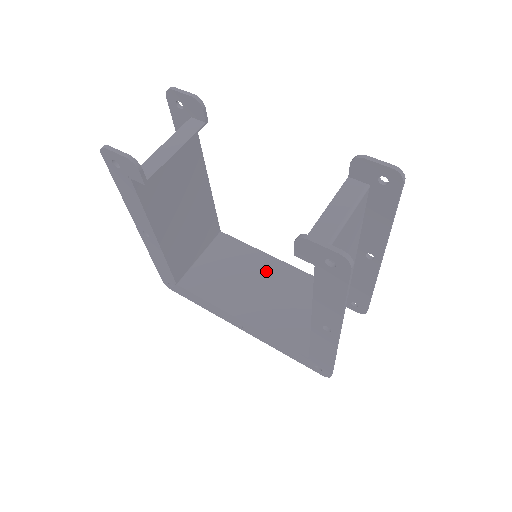
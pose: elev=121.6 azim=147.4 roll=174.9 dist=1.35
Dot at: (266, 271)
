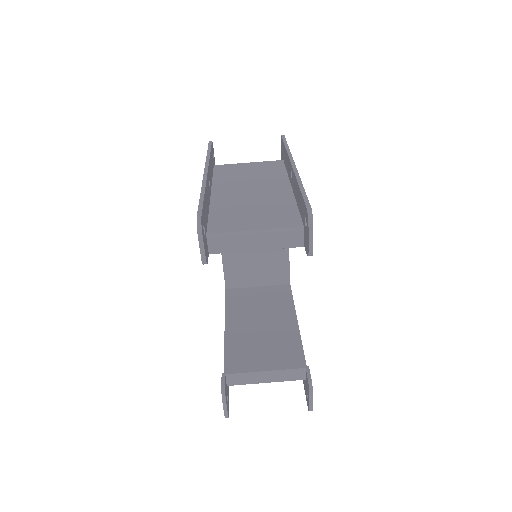
Dot at: occluded
